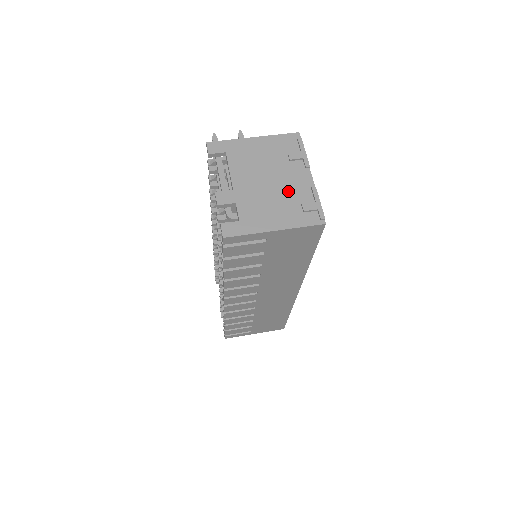
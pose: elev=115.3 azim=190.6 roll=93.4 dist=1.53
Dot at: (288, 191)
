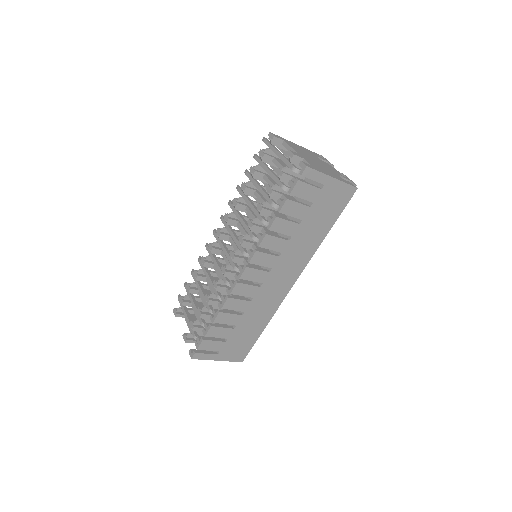
Dot at: (329, 169)
